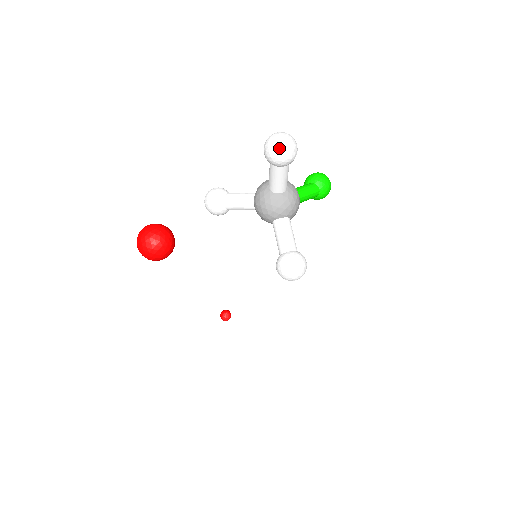
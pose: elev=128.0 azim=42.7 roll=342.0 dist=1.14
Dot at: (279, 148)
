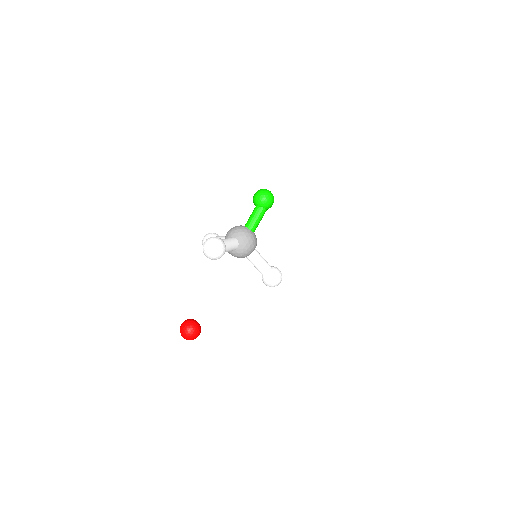
Dot at: (211, 257)
